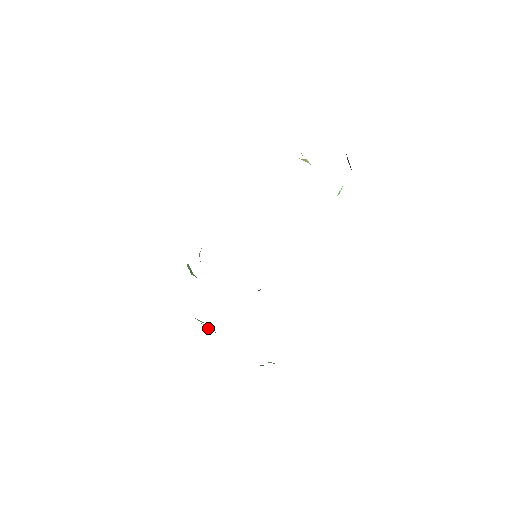
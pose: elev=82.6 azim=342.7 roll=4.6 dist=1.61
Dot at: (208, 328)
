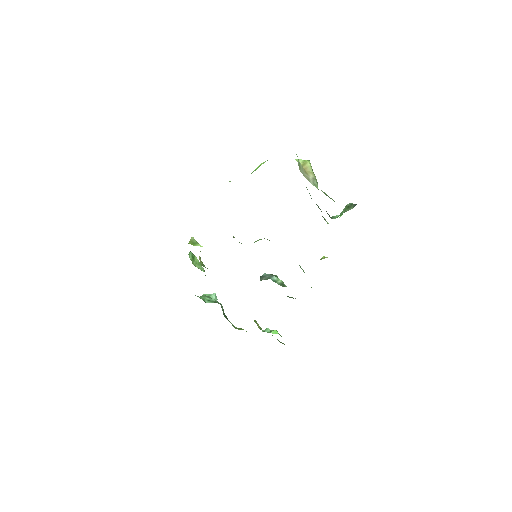
Dot at: (216, 298)
